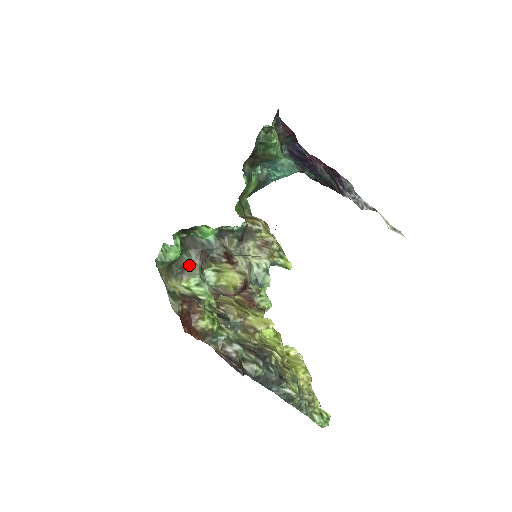
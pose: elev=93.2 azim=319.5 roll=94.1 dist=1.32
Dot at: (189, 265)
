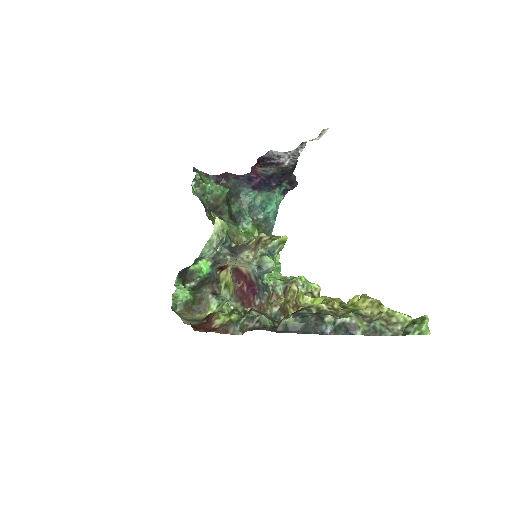
Dot at: (203, 297)
